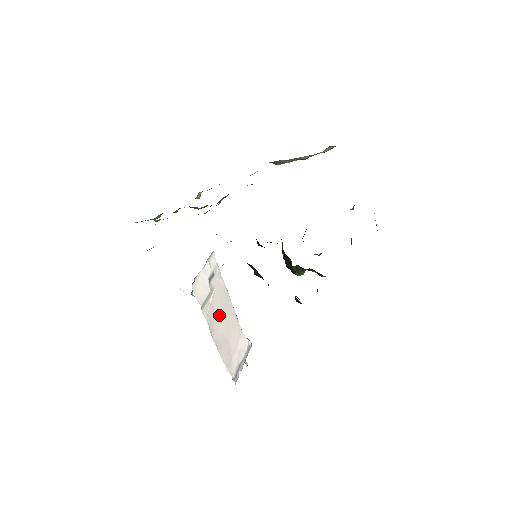
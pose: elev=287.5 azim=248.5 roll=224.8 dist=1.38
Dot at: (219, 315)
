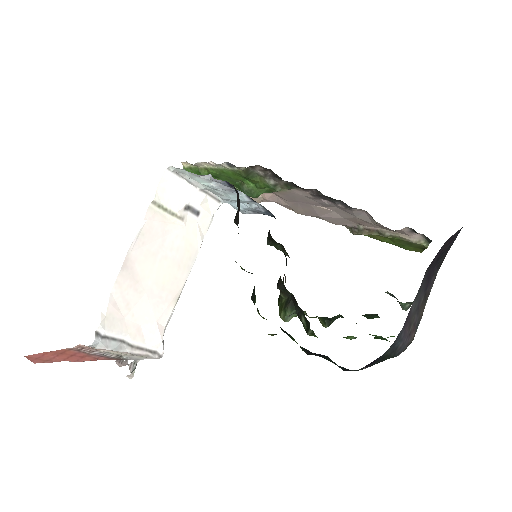
Dot at: (162, 253)
